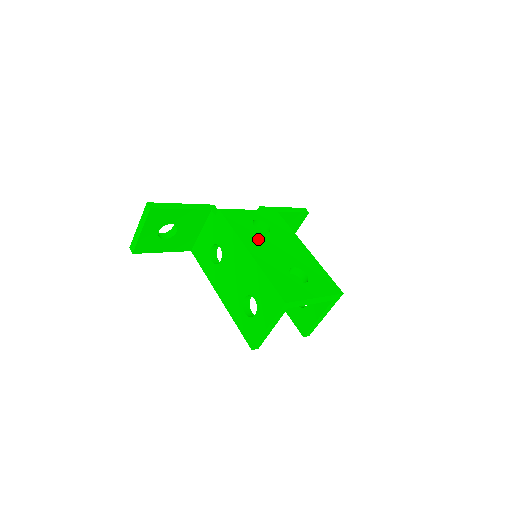
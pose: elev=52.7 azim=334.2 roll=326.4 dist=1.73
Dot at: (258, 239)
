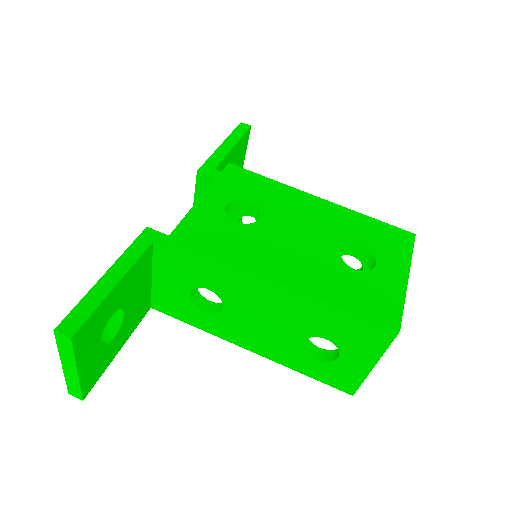
Dot at: (263, 243)
